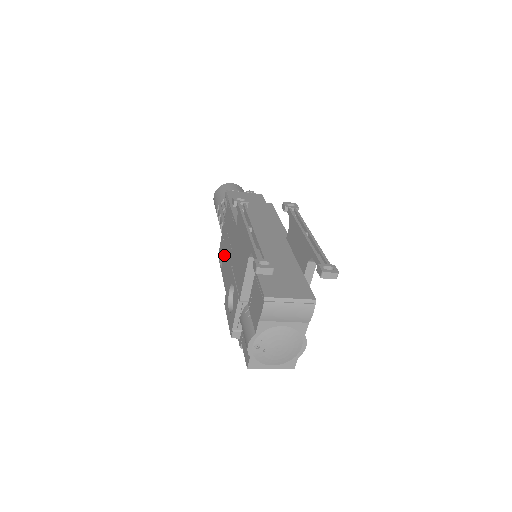
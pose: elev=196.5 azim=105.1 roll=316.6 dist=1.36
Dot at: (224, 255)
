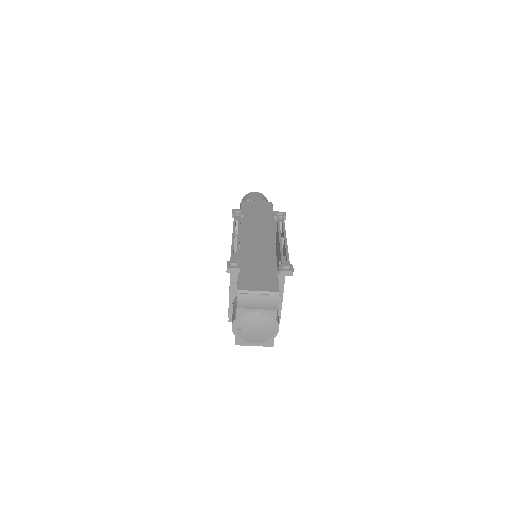
Dot at: occluded
